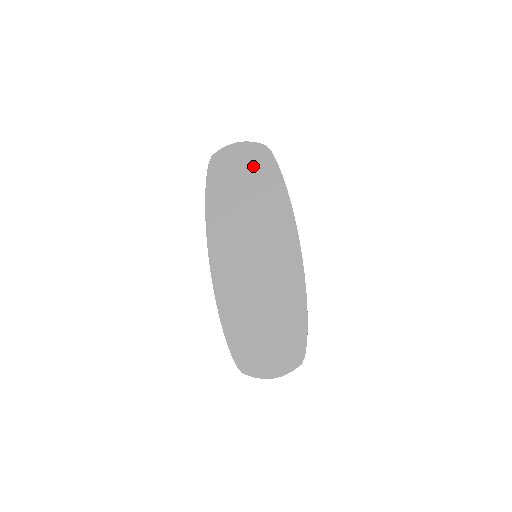
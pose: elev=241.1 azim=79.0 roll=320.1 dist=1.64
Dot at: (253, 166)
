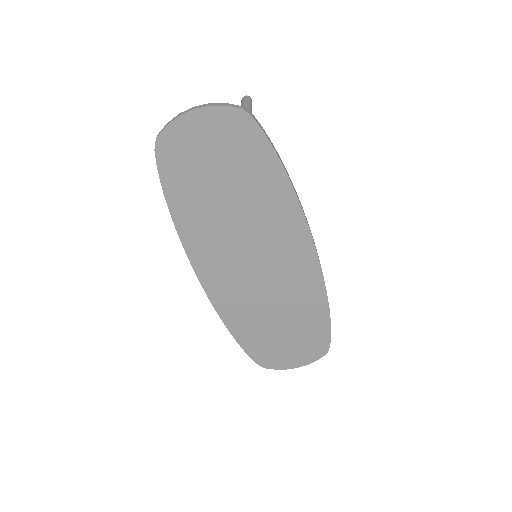
Dot at: (229, 148)
